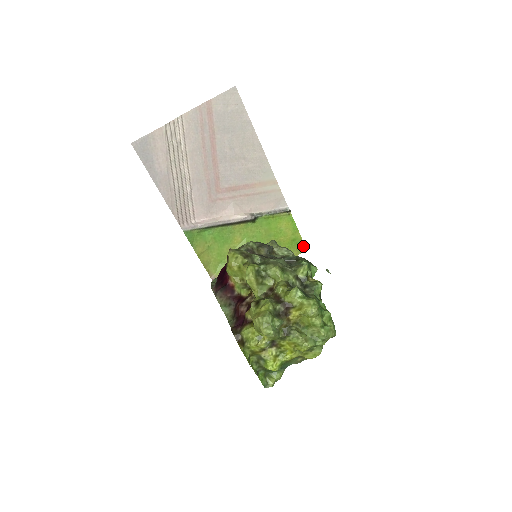
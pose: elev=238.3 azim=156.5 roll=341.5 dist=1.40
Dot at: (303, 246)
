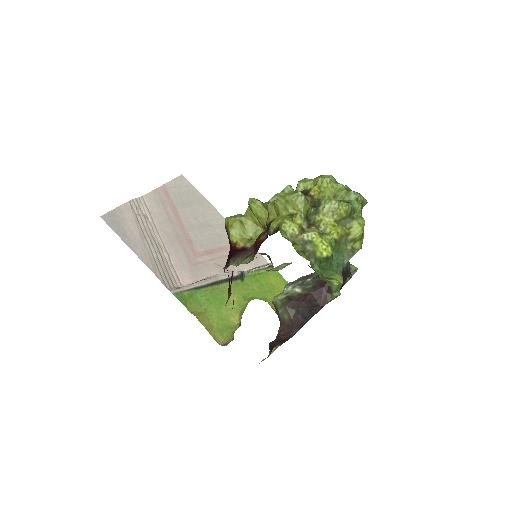
Dot at: occluded
